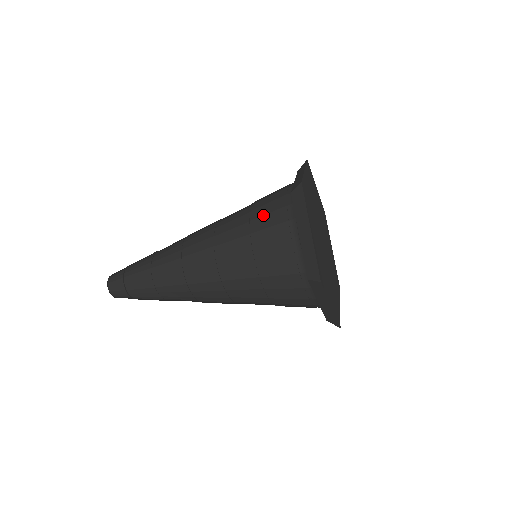
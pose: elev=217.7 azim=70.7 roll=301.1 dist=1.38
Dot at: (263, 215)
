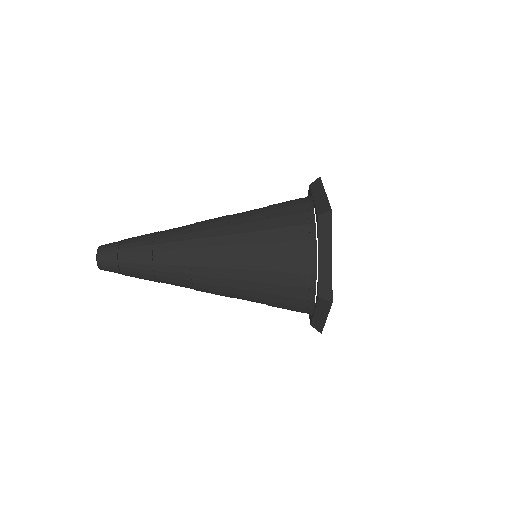
Dot at: (283, 227)
